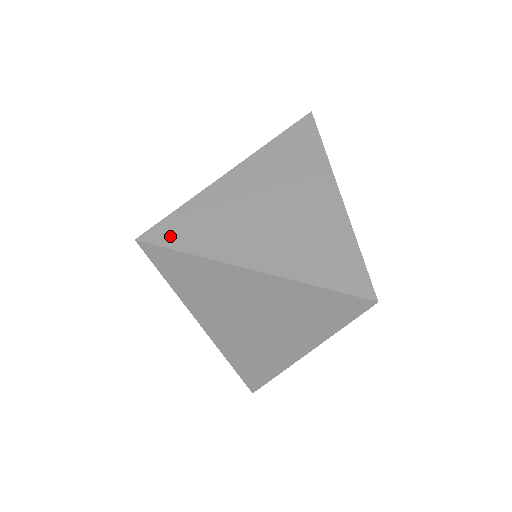
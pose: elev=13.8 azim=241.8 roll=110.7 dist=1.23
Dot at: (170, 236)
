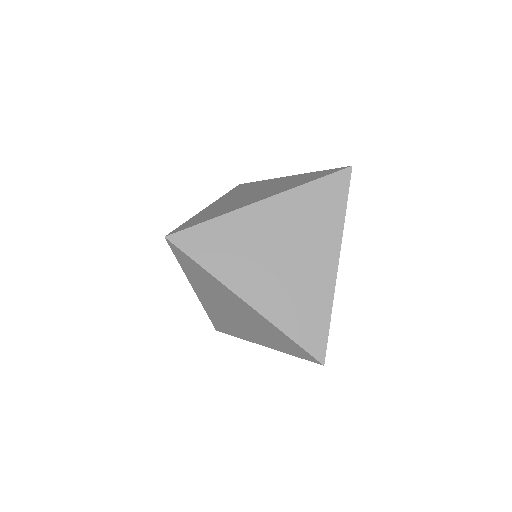
Dot at: (194, 246)
